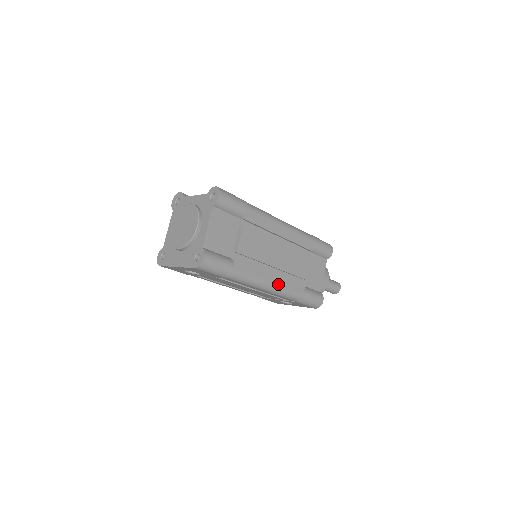
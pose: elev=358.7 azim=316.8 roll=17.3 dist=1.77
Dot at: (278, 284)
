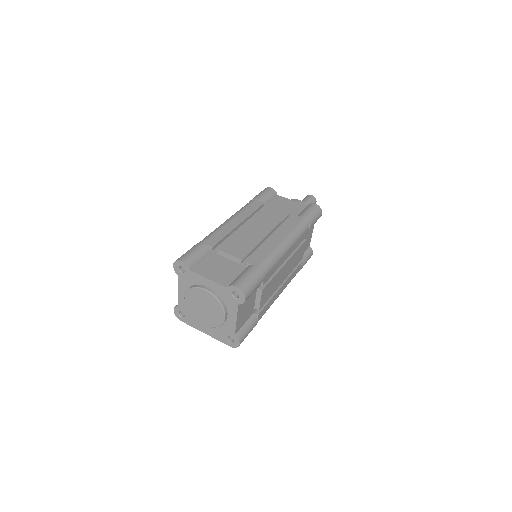
Dot at: (285, 287)
